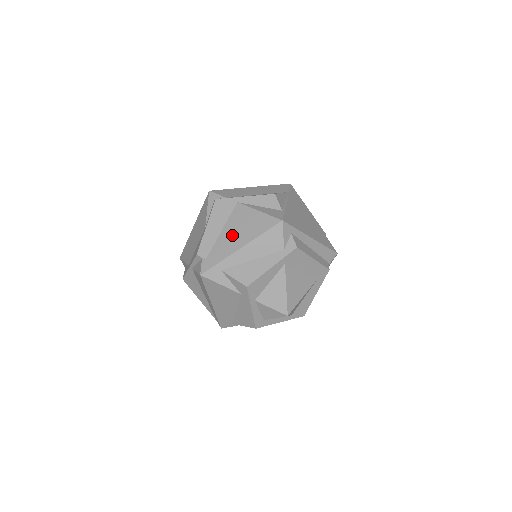
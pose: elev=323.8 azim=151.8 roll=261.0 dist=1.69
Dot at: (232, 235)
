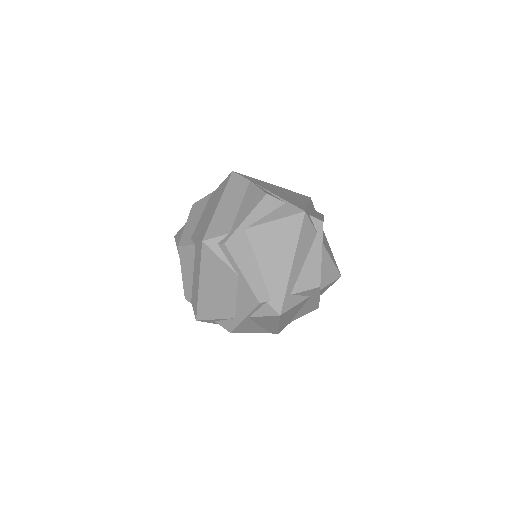
Dot at: (273, 260)
